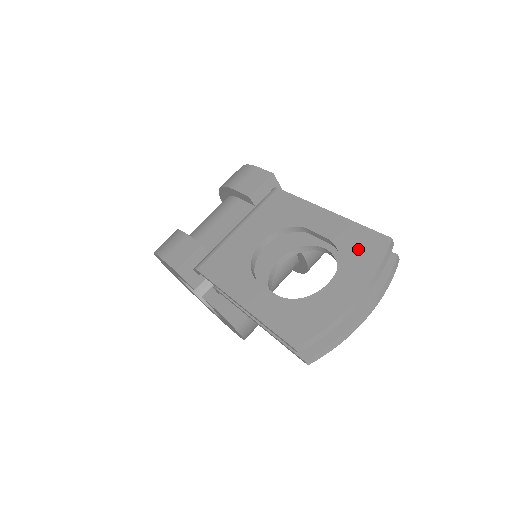
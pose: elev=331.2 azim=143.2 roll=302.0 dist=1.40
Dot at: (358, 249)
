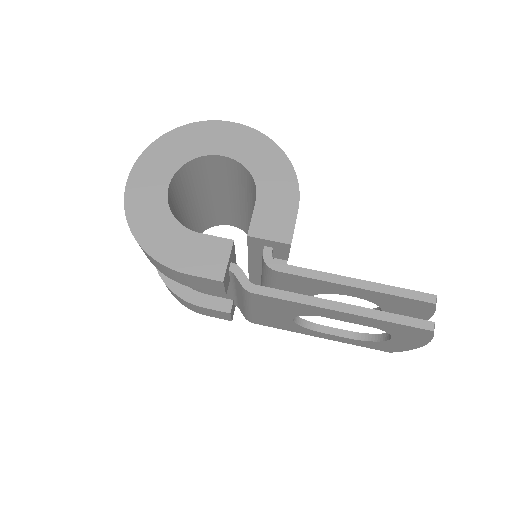
Dot at: (402, 332)
